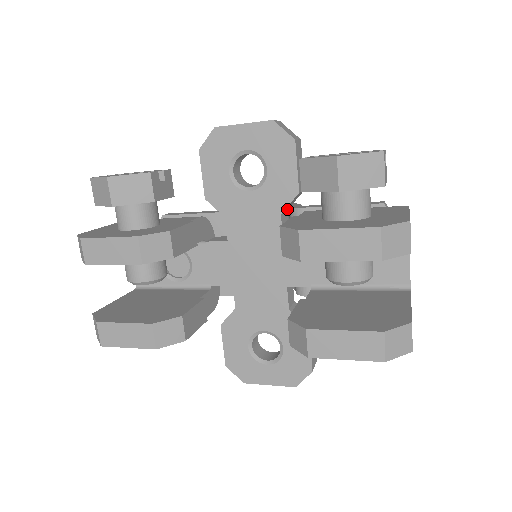
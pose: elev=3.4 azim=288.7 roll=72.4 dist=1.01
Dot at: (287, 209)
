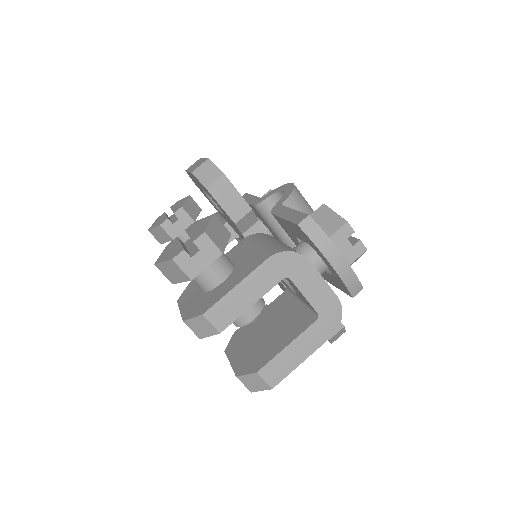
Dot at: (255, 222)
